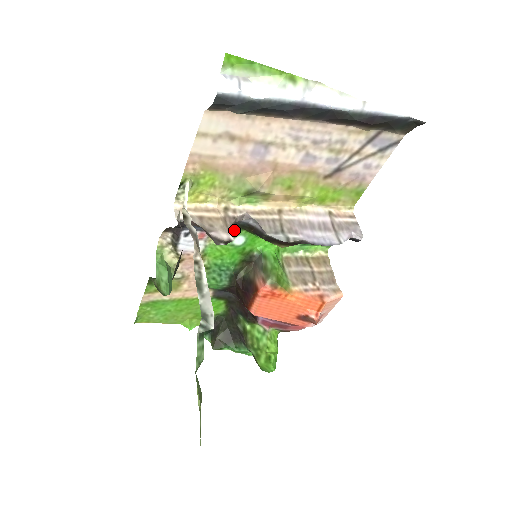
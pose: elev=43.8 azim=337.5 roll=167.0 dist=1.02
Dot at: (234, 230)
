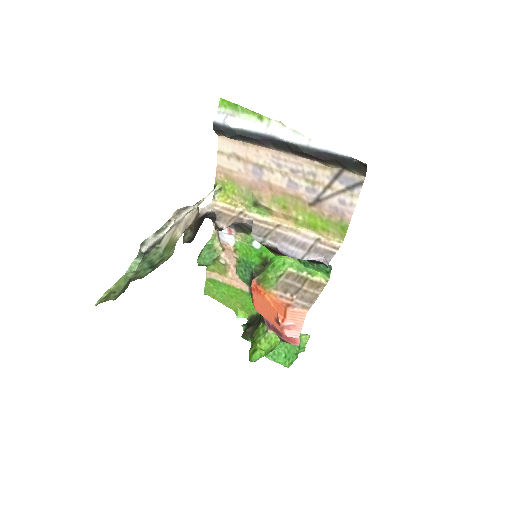
Dot at: occluded
